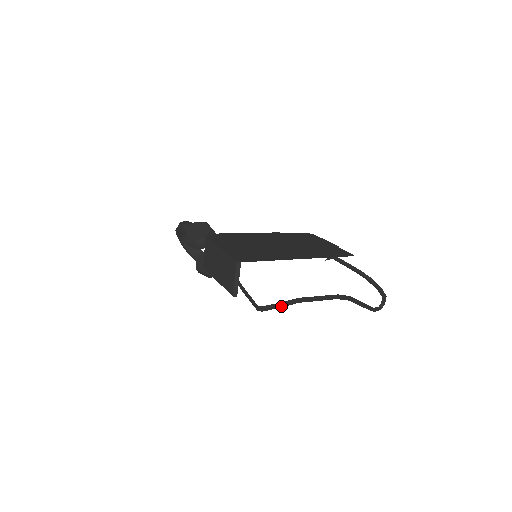
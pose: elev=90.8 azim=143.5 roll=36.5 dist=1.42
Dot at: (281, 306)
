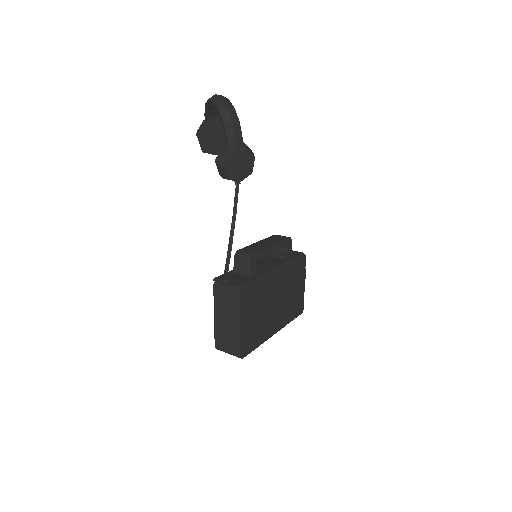
Dot at: occluded
